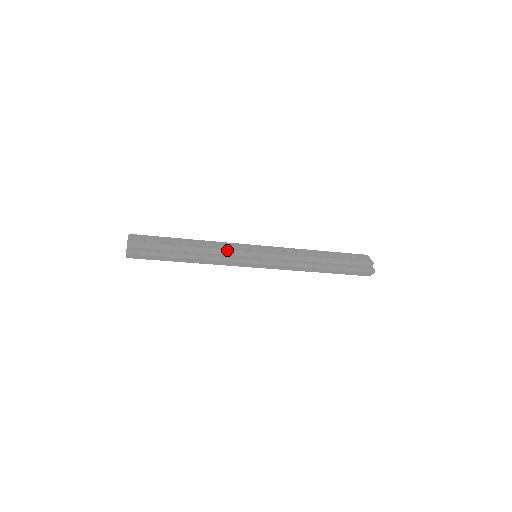
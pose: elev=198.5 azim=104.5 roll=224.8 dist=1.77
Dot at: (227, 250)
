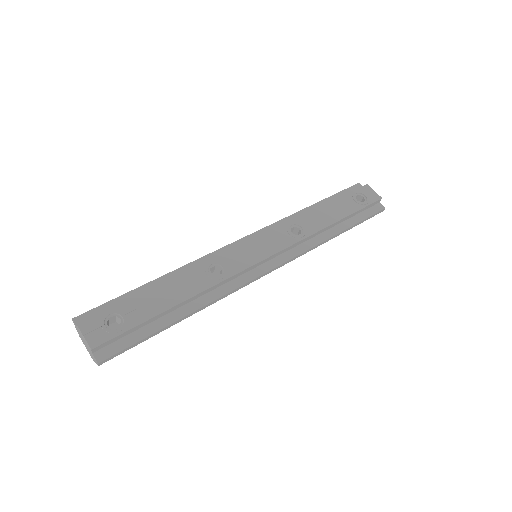
Dot at: (228, 278)
